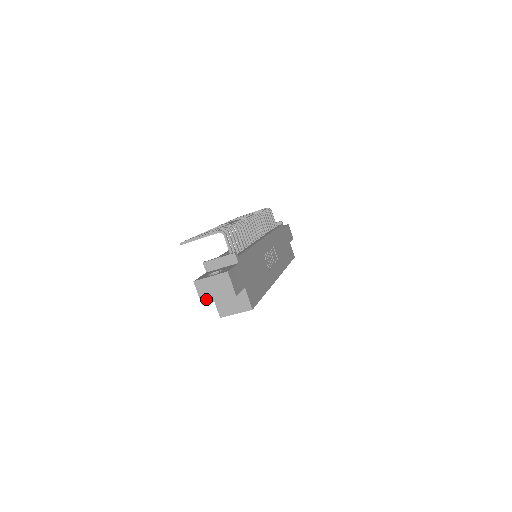
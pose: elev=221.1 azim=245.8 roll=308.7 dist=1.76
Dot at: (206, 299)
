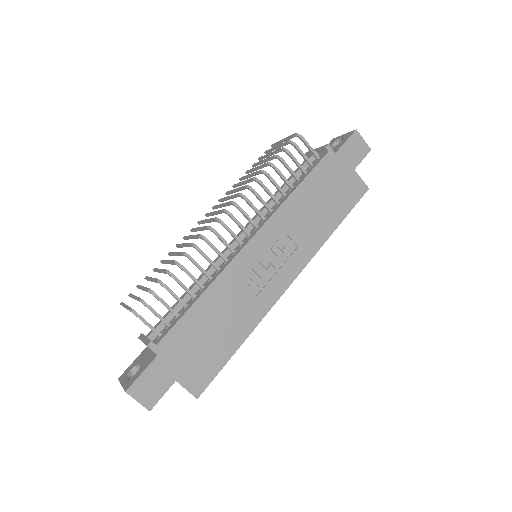
Dot at: occluded
